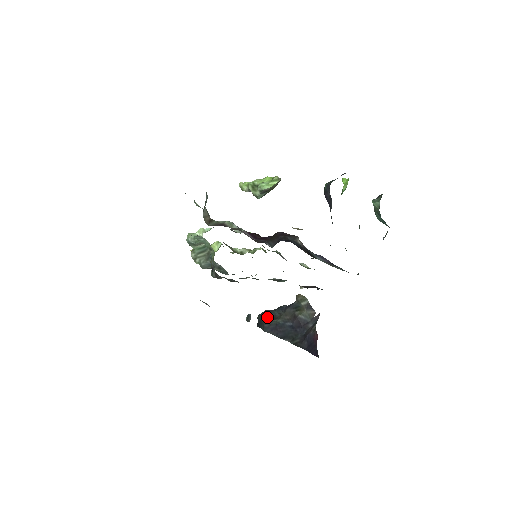
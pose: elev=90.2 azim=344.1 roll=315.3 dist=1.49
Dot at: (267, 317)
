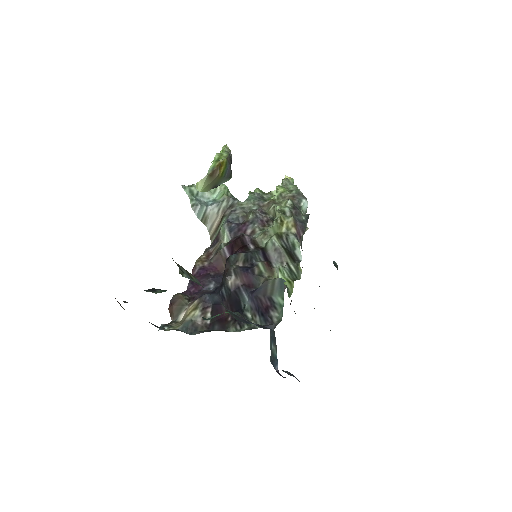
Dot at: occluded
